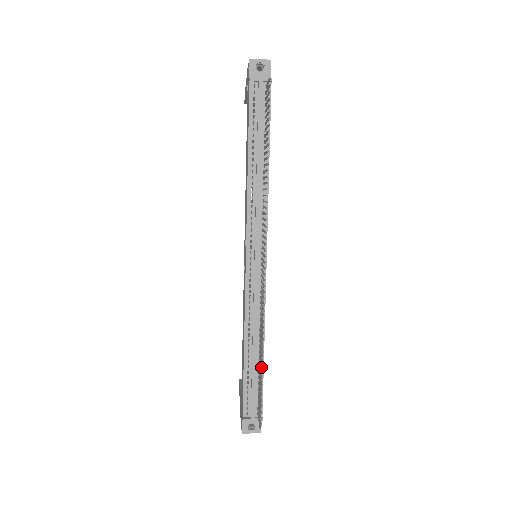
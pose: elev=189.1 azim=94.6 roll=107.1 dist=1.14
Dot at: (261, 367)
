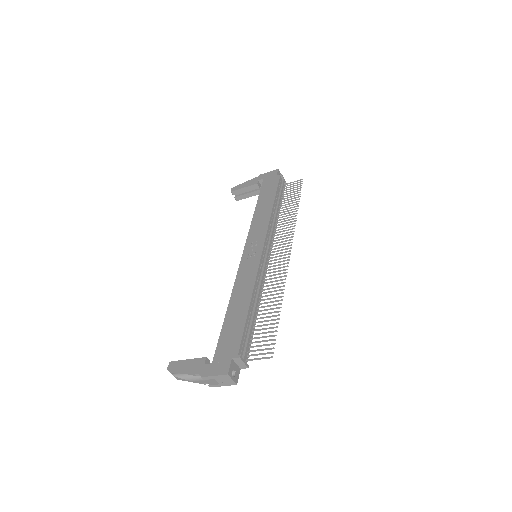
Dot at: occluded
